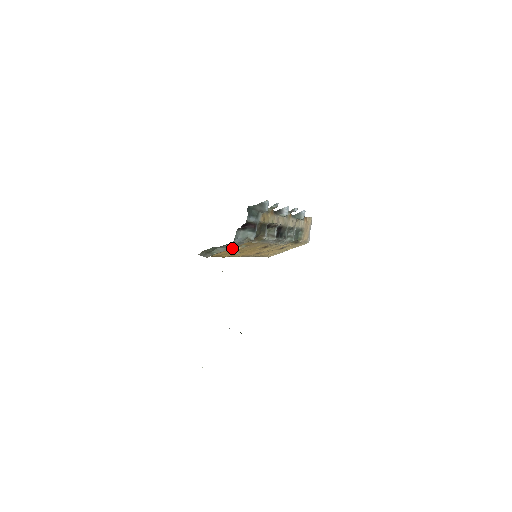
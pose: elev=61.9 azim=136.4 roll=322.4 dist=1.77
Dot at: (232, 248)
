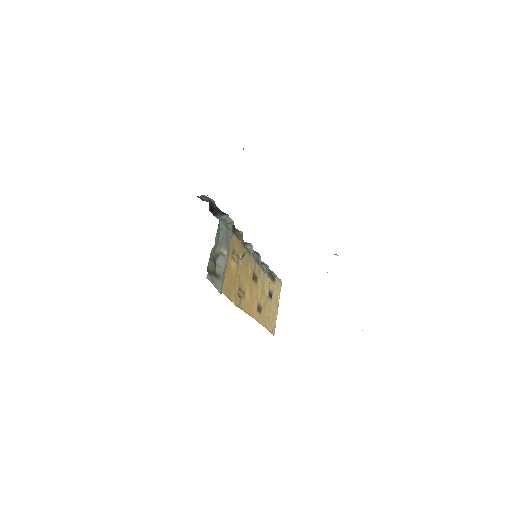
Dot at: (229, 259)
